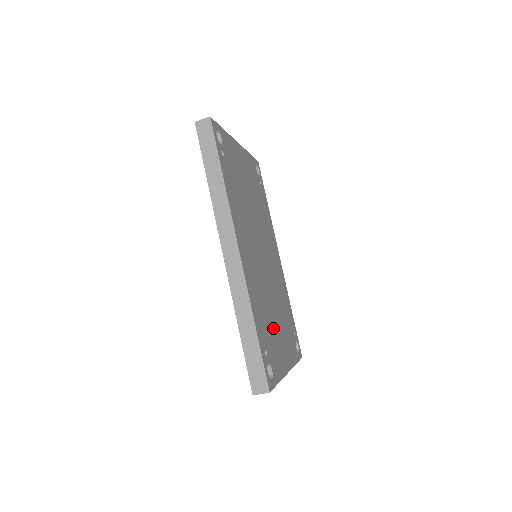
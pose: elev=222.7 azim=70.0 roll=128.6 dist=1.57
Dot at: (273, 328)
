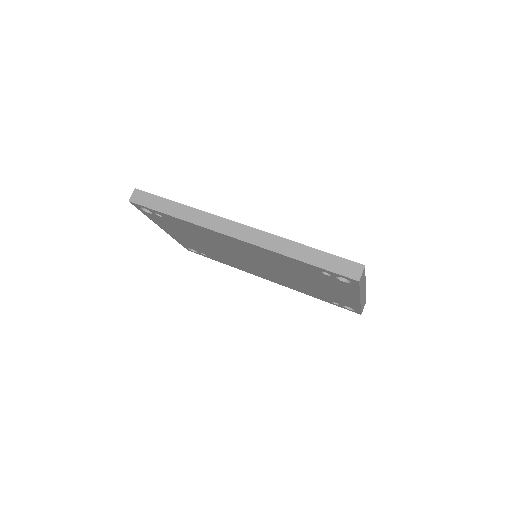
Dot at: occluded
